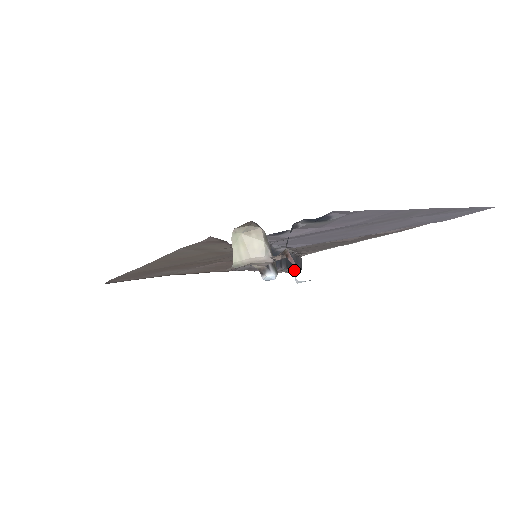
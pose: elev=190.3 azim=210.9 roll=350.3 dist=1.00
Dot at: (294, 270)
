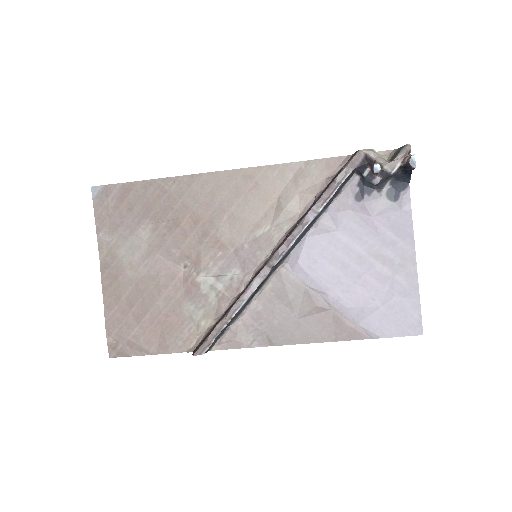
Dot at: (412, 156)
